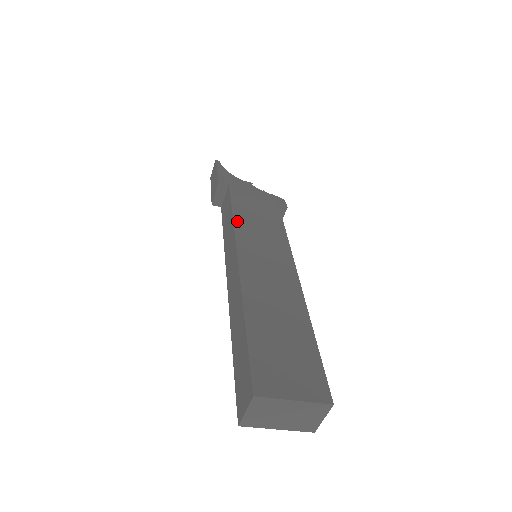
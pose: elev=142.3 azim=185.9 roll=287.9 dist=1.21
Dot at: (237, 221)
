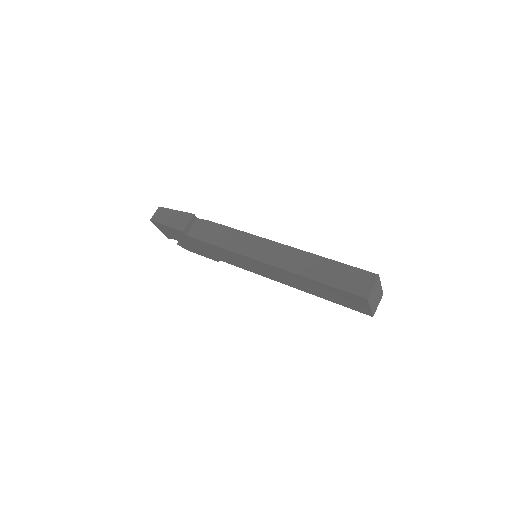
Dot at: (242, 232)
